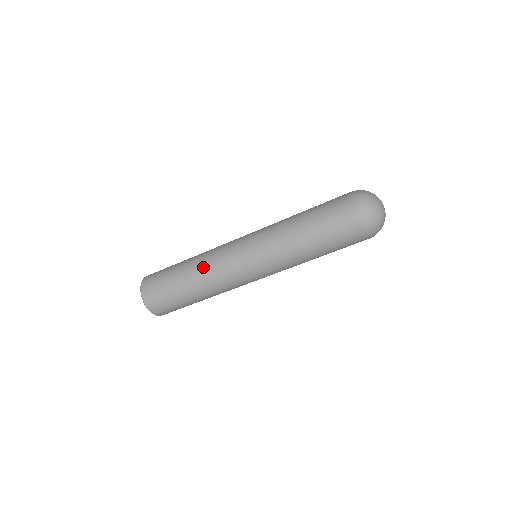
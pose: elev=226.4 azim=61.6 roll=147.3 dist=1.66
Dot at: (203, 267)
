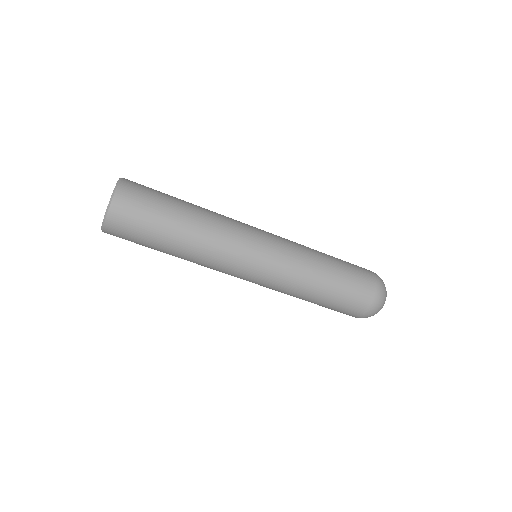
Dot at: (204, 249)
